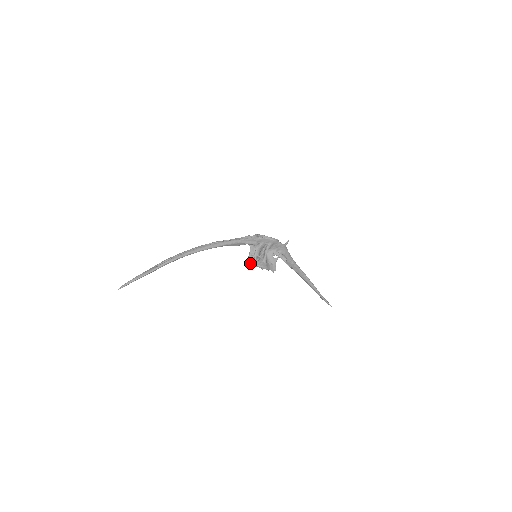
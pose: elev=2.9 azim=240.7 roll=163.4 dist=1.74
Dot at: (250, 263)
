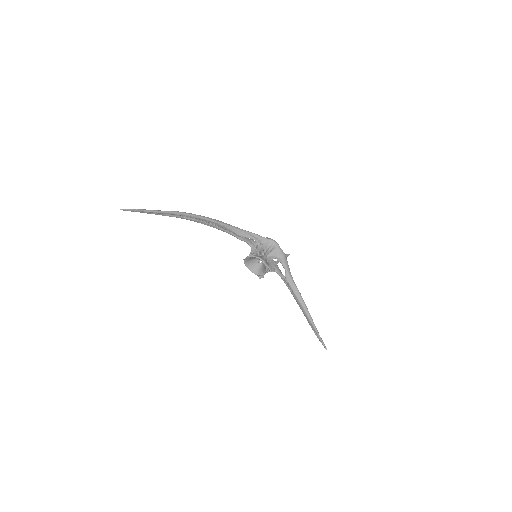
Dot at: (250, 254)
